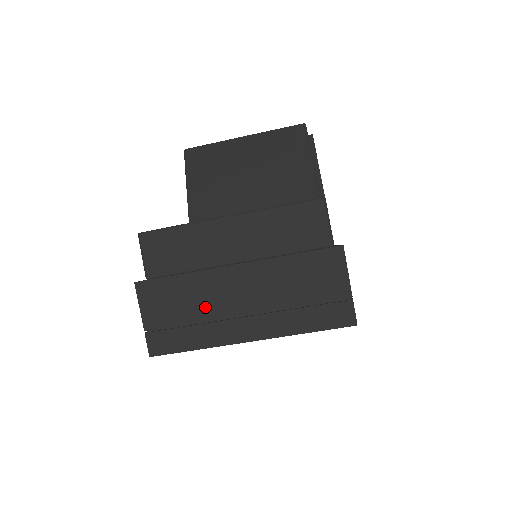
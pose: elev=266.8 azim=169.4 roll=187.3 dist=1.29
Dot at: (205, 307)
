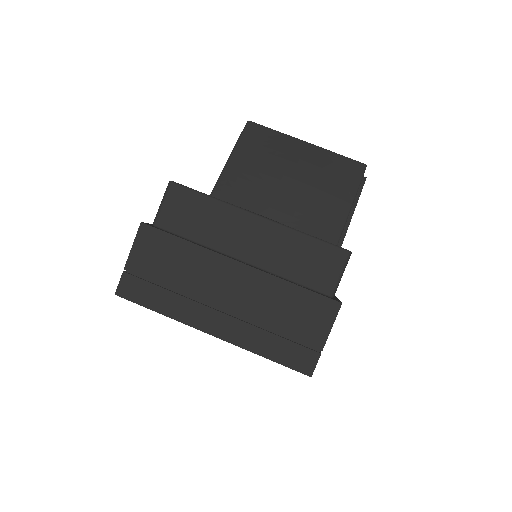
Dot at: (190, 282)
